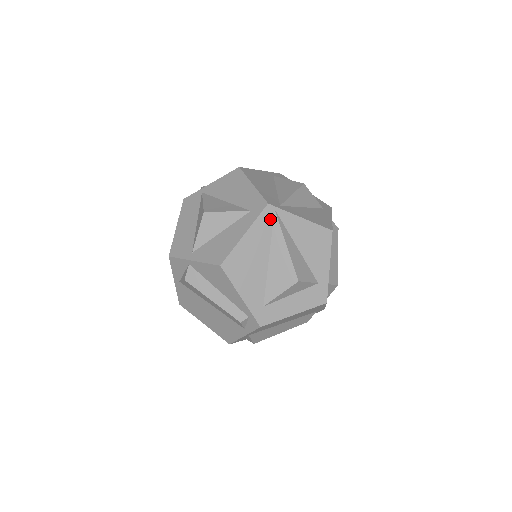
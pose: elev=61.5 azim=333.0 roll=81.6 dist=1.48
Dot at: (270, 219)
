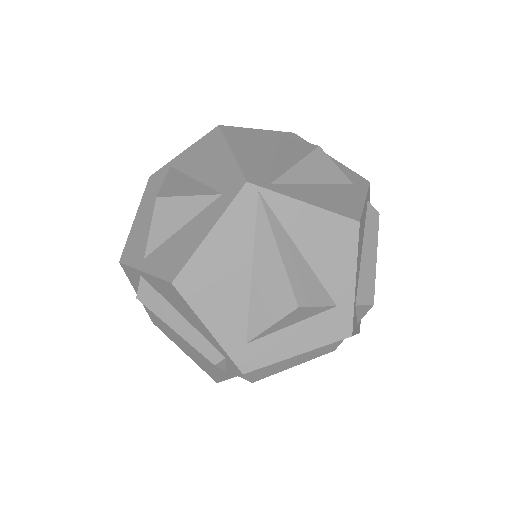
Dot at: (251, 207)
